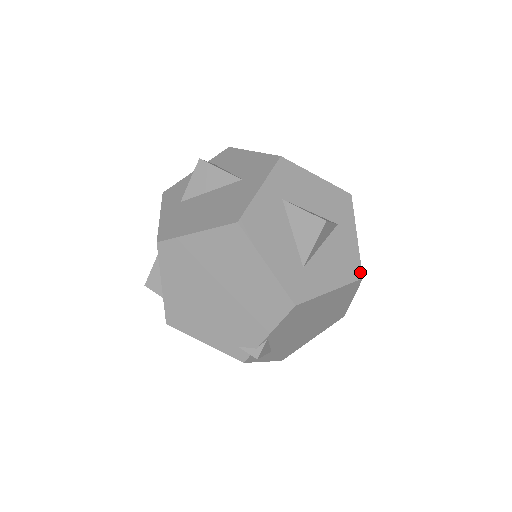
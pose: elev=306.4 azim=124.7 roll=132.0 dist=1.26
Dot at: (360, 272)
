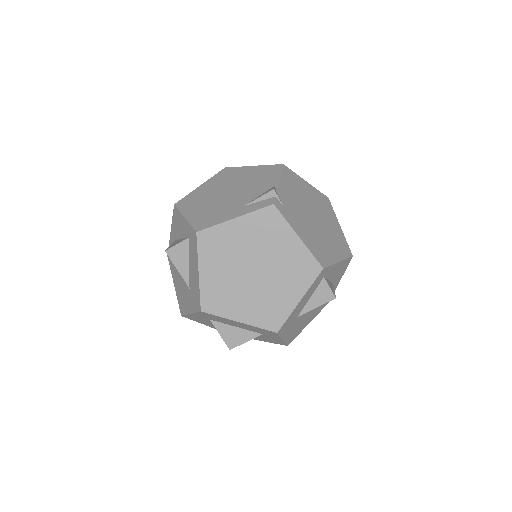
Dot at: (285, 345)
